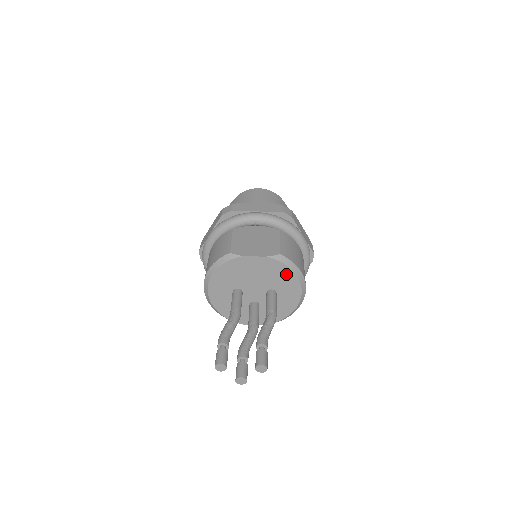
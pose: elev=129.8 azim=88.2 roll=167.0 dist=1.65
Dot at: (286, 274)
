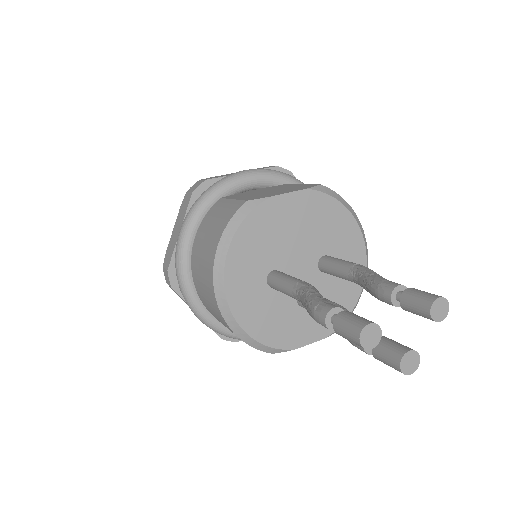
Dot at: (339, 217)
